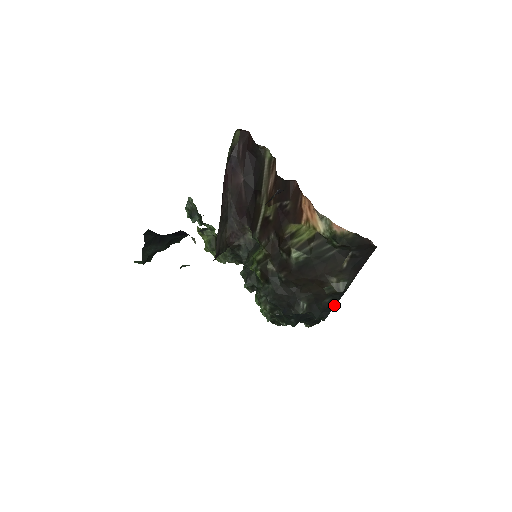
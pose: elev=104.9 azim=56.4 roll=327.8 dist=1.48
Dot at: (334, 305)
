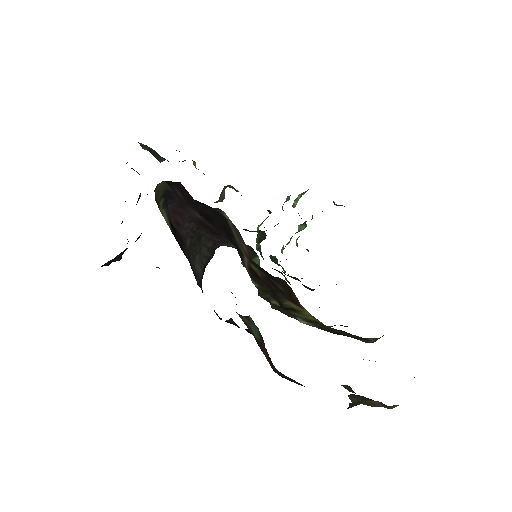
Dot at: occluded
